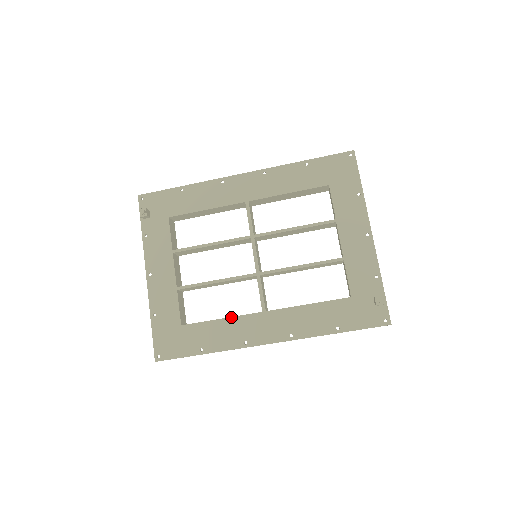
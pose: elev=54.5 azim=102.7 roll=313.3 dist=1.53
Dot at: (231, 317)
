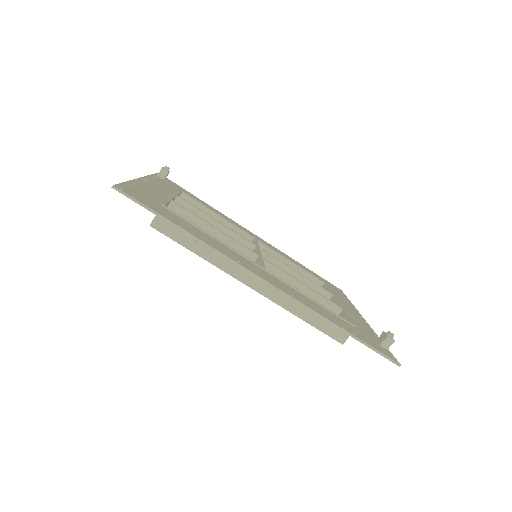
Dot at: (226, 244)
